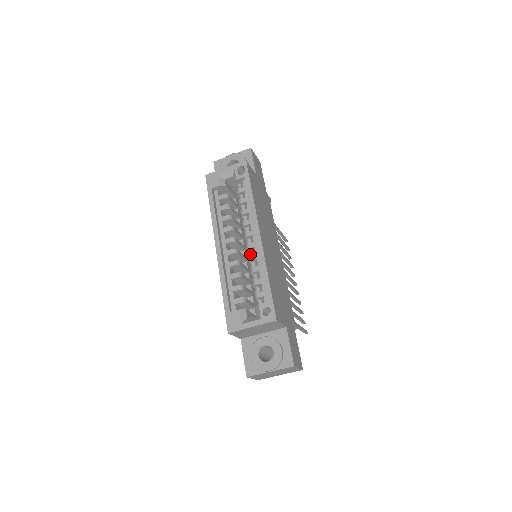
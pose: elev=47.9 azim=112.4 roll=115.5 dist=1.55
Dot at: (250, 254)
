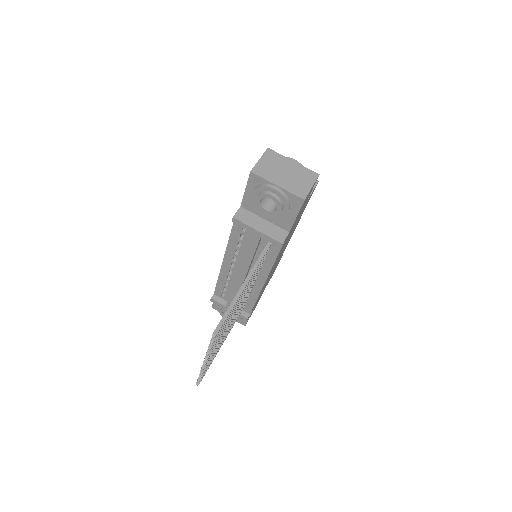
Dot at: occluded
